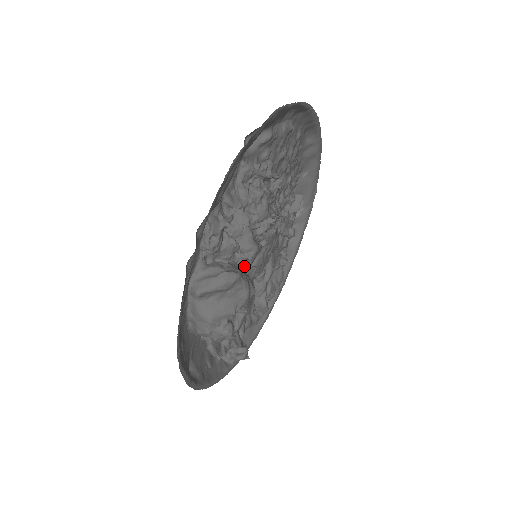
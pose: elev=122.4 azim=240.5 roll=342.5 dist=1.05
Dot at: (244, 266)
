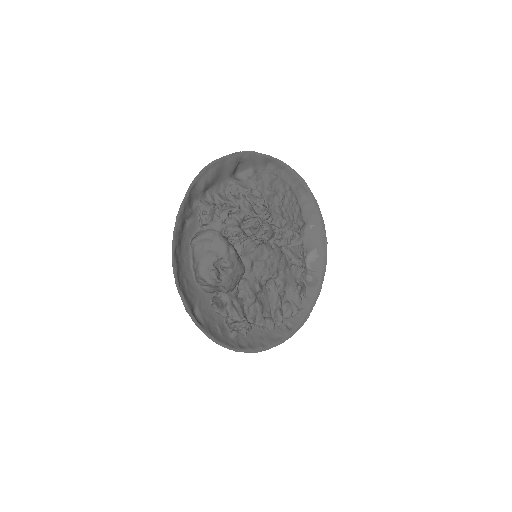
Dot at: (245, 259)
